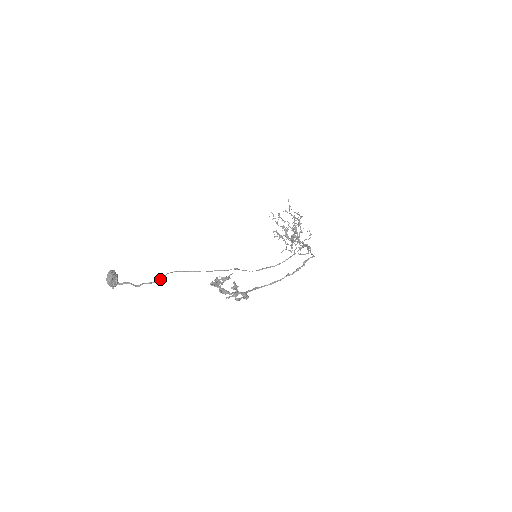
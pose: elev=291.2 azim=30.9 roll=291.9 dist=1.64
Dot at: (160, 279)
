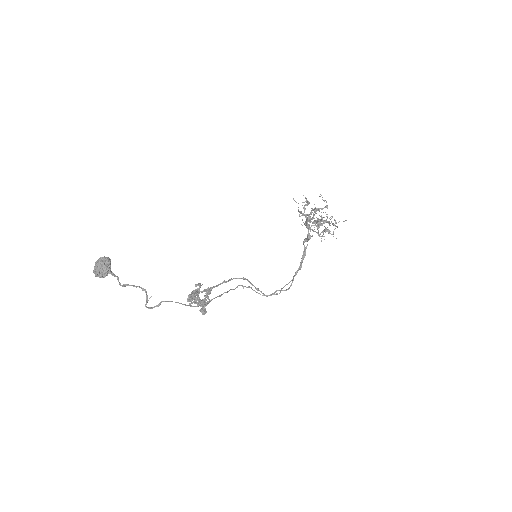
Dot at: occluded
